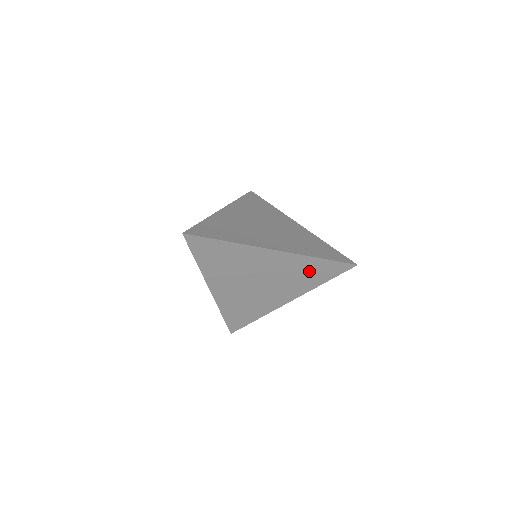
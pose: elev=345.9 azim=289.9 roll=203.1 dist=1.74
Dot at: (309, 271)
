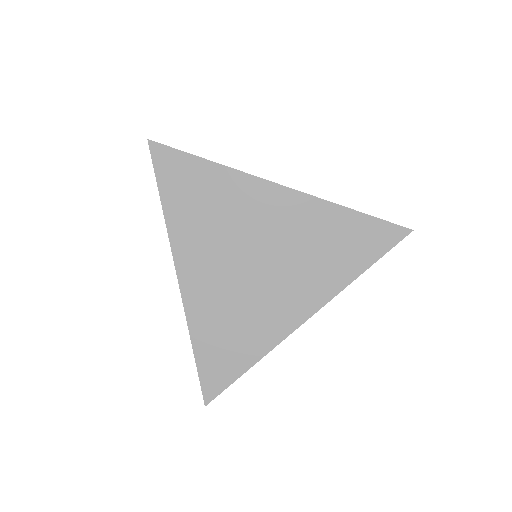
Dot at: (336, 240)
